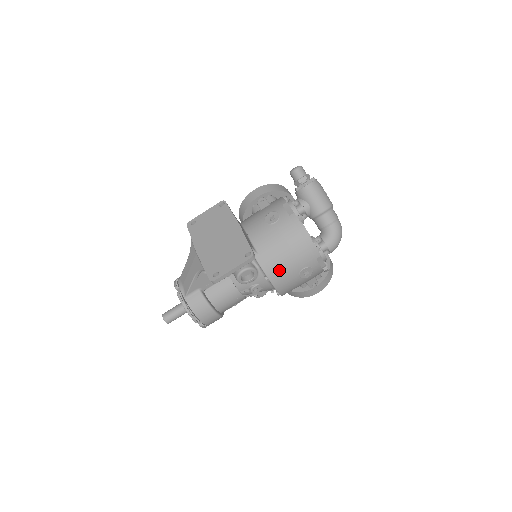
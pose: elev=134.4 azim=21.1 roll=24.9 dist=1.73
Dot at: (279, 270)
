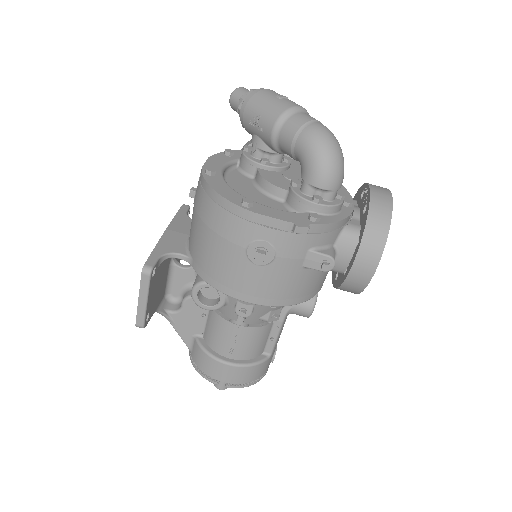
Dot at: (218, 270)
